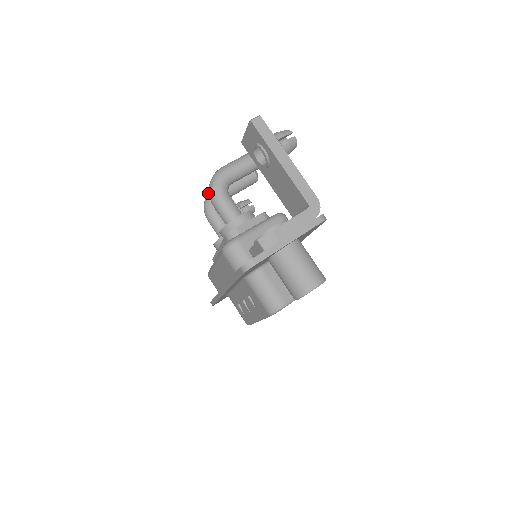
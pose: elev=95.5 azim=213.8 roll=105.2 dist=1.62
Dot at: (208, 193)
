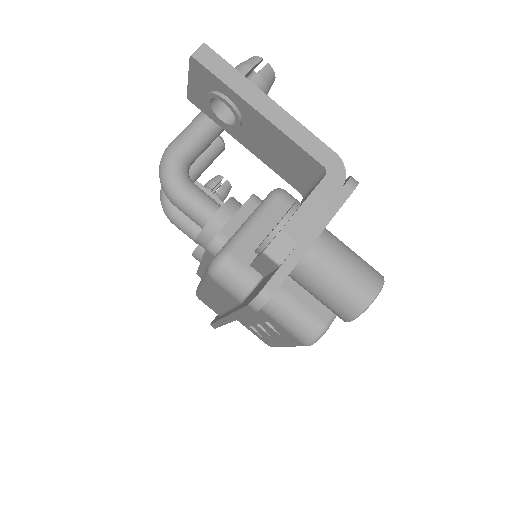
Dot at: occluded
